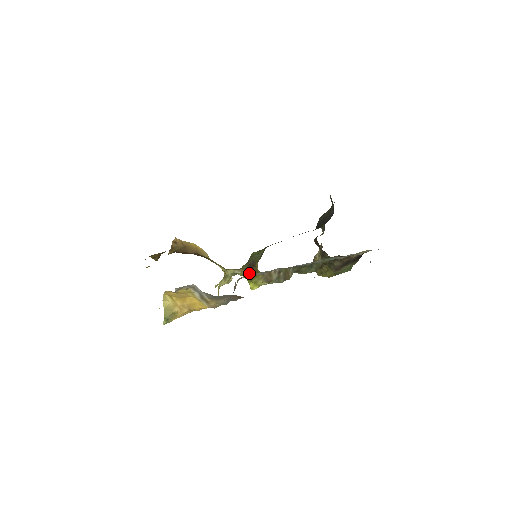
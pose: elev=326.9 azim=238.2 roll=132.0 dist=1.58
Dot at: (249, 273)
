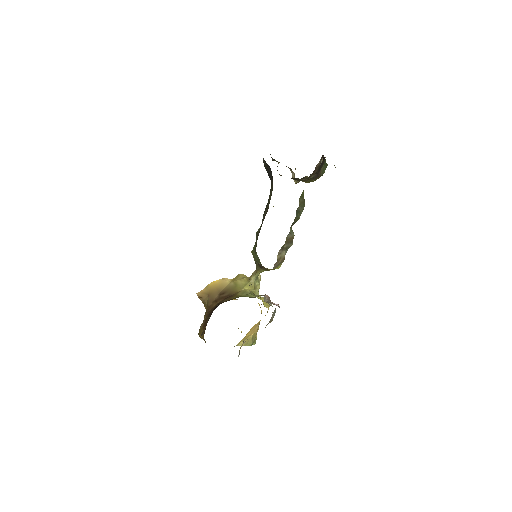
Dot at: (265, 270)
